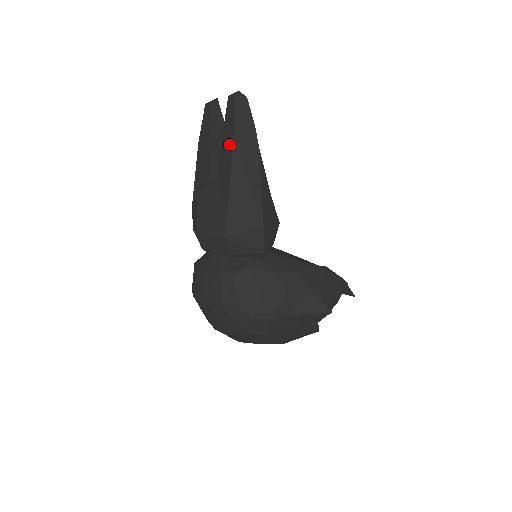
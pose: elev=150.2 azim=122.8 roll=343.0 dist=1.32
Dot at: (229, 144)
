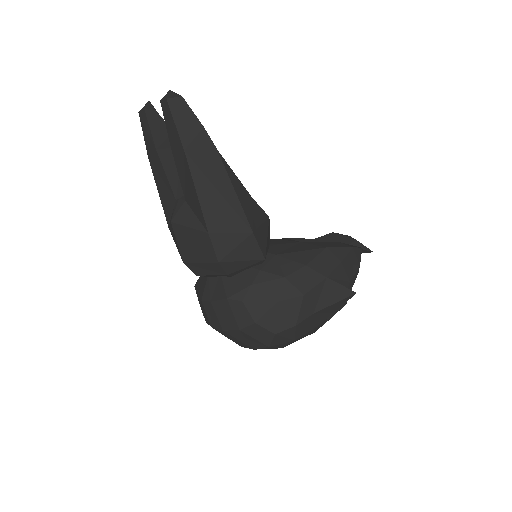
Dot at: (182, 159)
